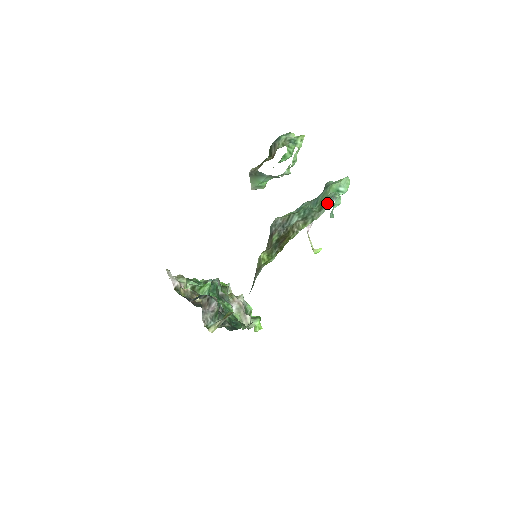
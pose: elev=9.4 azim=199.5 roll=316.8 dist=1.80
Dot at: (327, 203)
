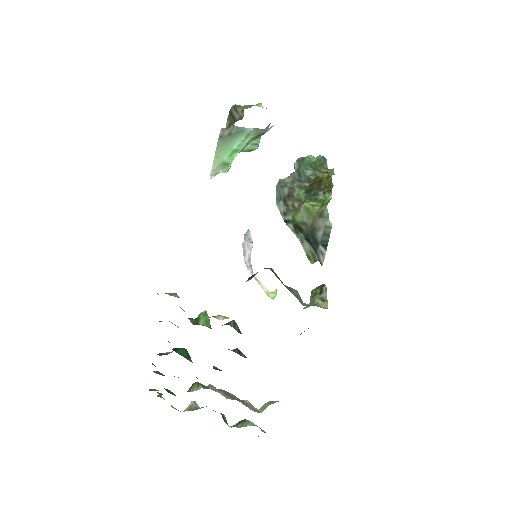
Dot at: (323, 162)
